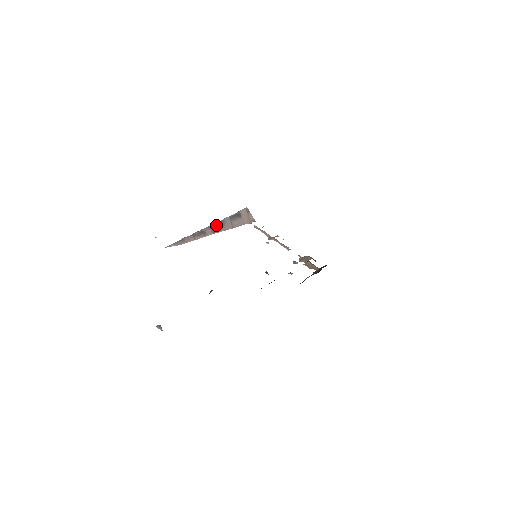
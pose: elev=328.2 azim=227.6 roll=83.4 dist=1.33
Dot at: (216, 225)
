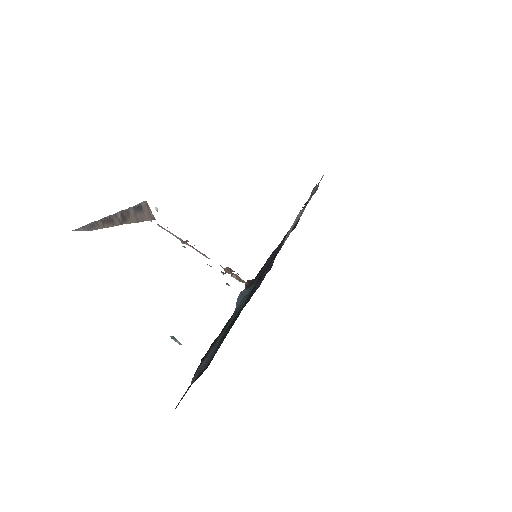
Dot at: (122, 214)
